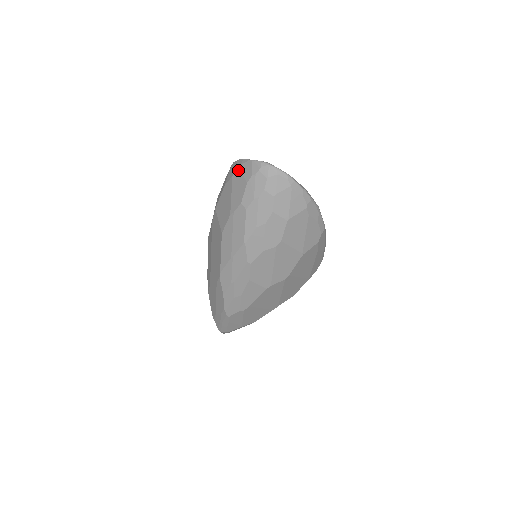
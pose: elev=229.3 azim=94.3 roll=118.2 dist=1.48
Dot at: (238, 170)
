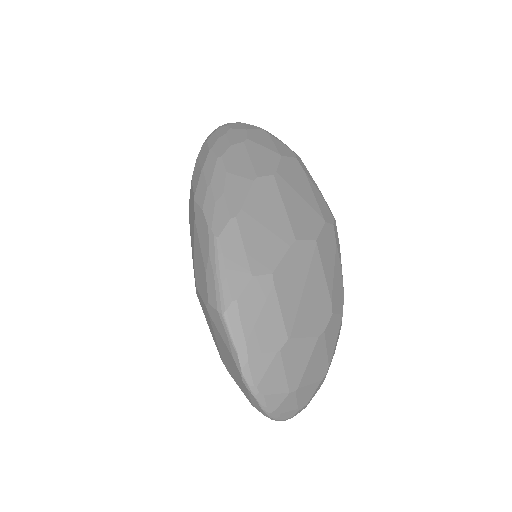
Dot at: occluded
